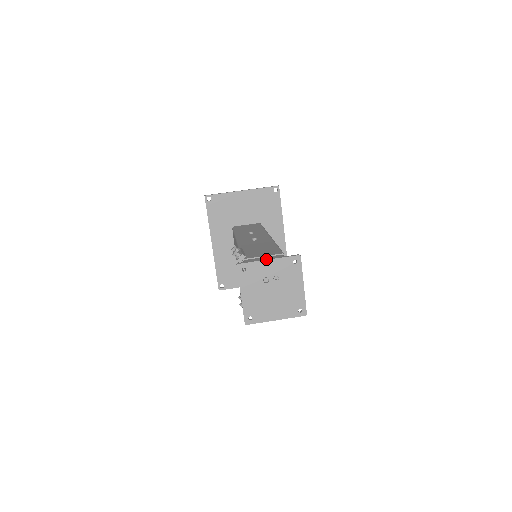
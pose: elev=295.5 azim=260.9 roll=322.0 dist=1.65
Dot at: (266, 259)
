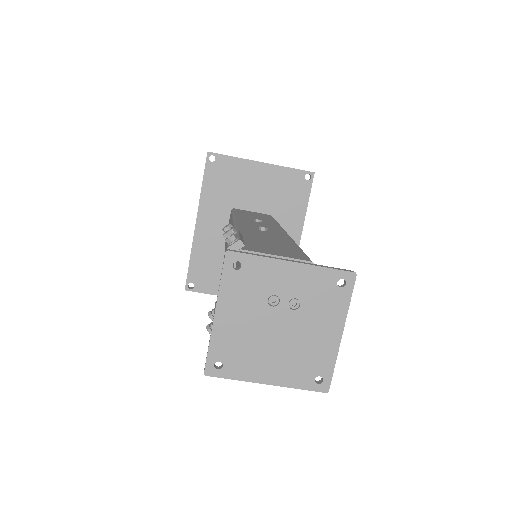
Dot at: (287, 259)
